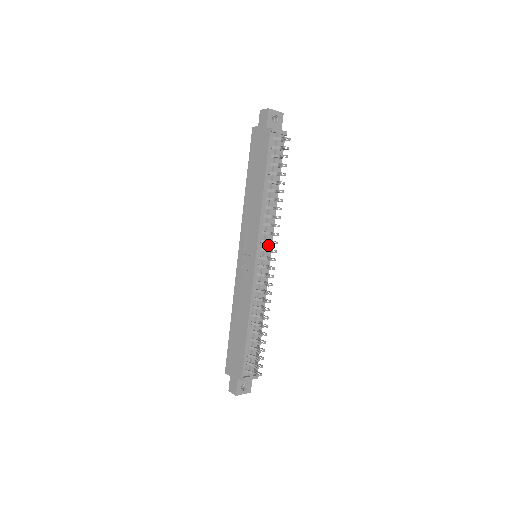
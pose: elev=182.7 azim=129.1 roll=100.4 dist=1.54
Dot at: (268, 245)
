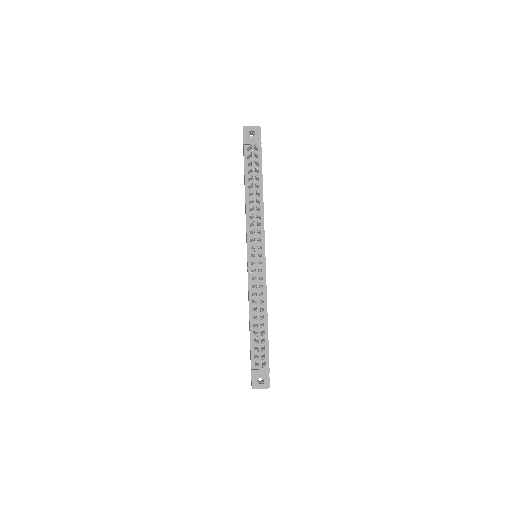
Dot at: (260, 243)
